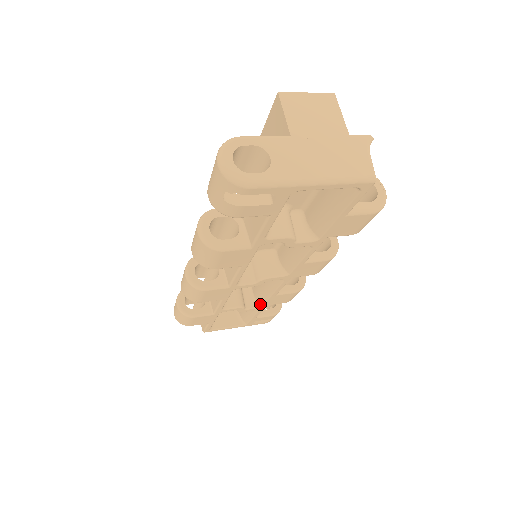
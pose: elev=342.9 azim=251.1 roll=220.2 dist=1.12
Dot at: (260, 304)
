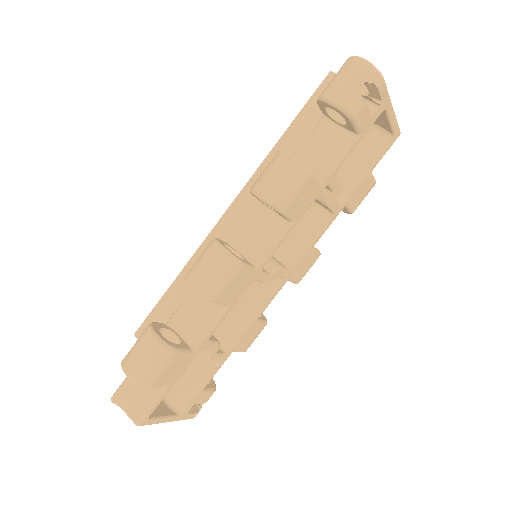
Dot at: (227, 348)
